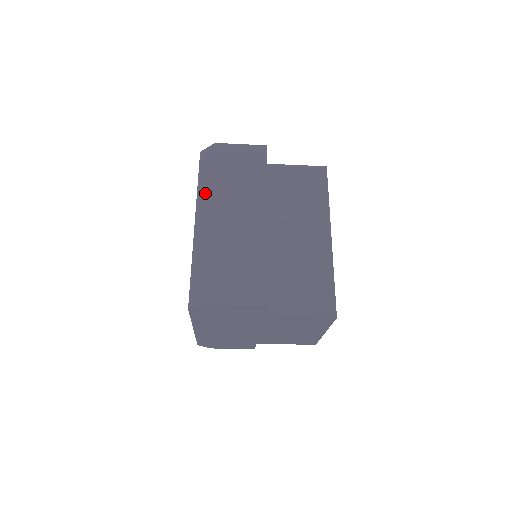
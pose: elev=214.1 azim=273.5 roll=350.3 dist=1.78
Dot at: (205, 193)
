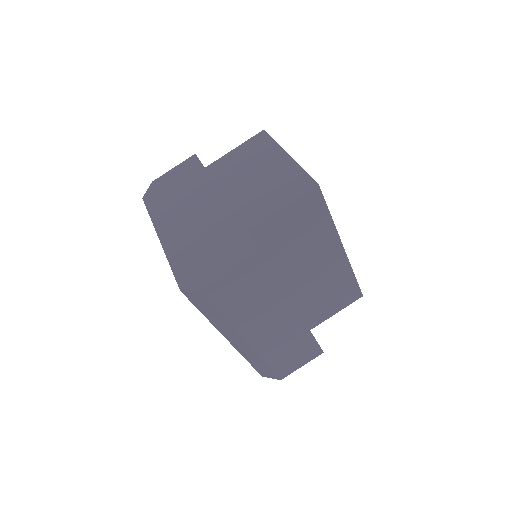
Dot at: occluded
